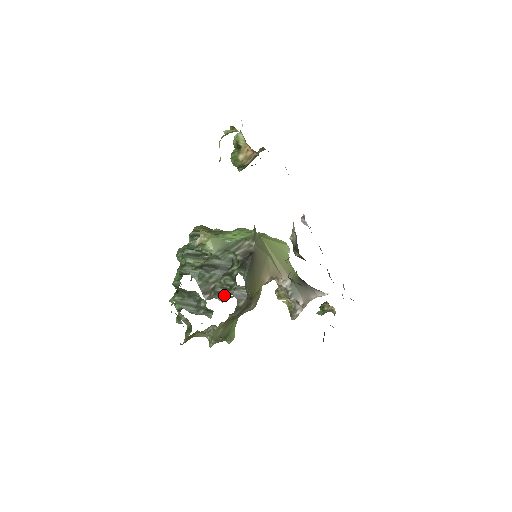
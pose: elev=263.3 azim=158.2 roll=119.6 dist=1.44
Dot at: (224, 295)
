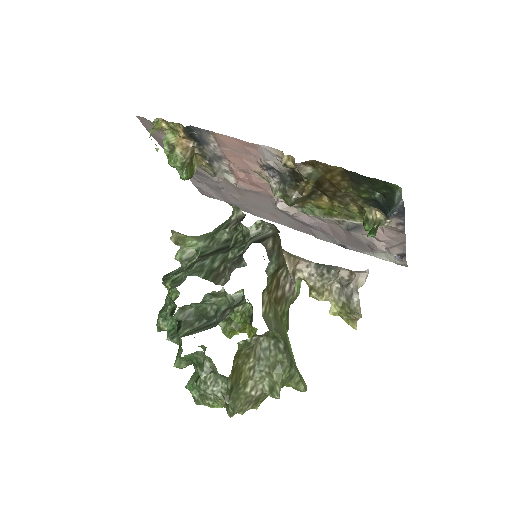
Dot at: (242, 255)
